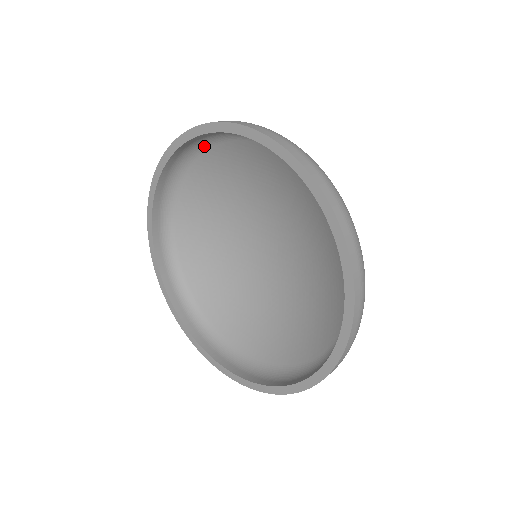
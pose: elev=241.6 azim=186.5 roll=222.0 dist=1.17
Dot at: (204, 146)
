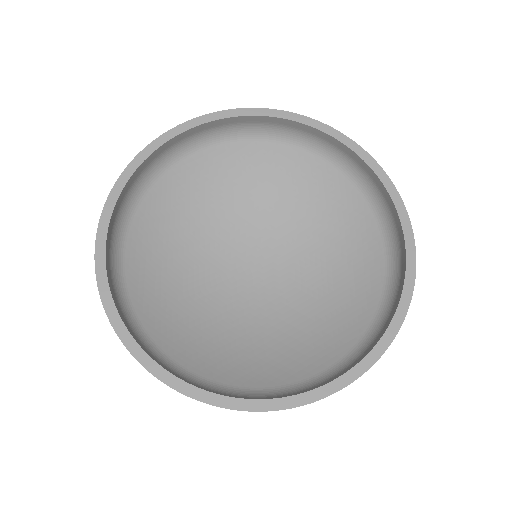
Dot at: (135, 200)
